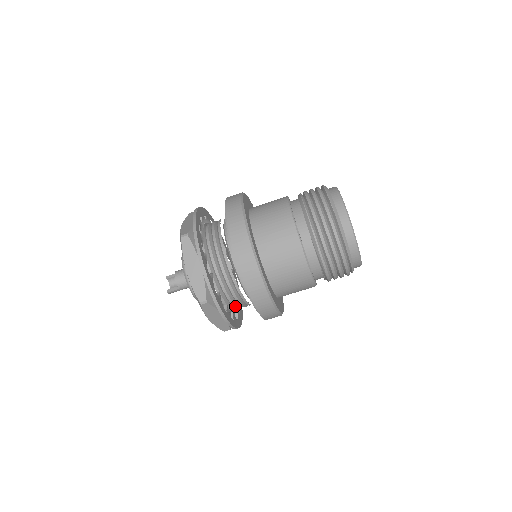
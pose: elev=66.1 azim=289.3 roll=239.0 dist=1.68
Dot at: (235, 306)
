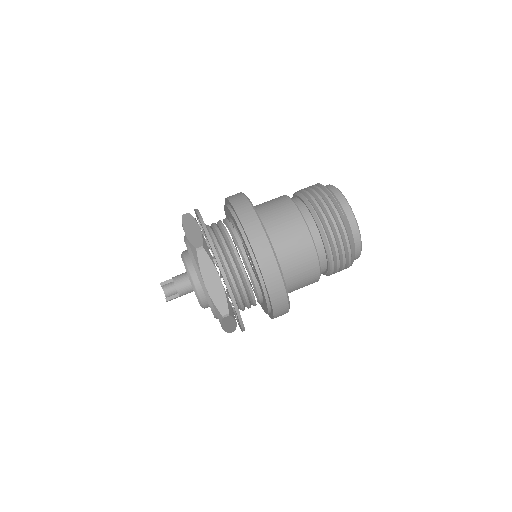
Dot at: occluded
